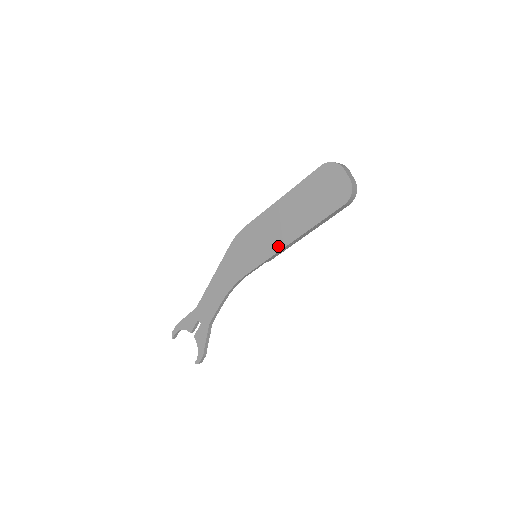
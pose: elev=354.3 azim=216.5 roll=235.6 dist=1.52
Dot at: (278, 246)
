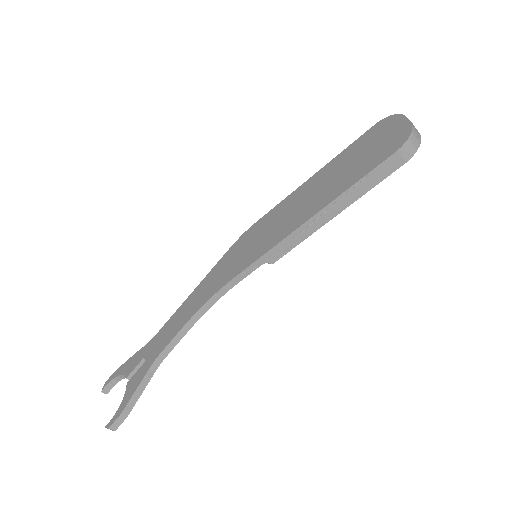
Dot at: (288, 230)
